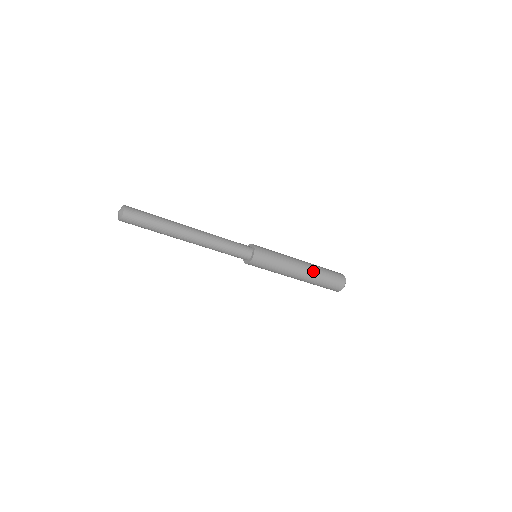
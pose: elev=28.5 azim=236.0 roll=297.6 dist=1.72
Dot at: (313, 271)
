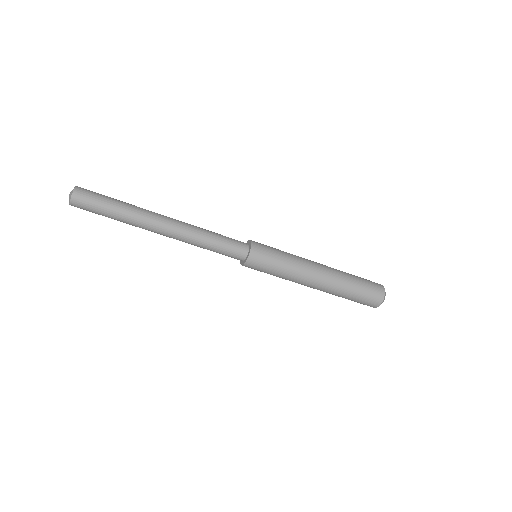
Dot at: (333, 287)
